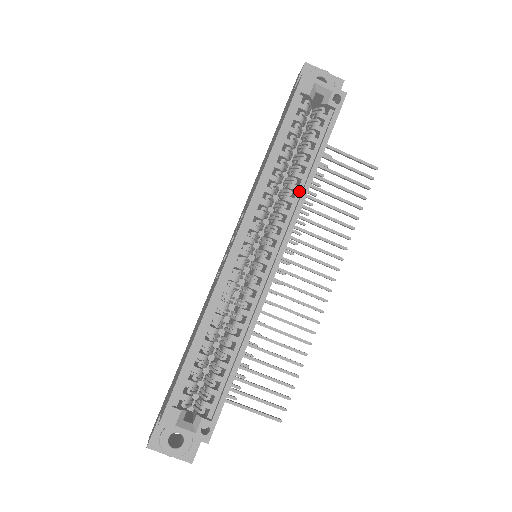
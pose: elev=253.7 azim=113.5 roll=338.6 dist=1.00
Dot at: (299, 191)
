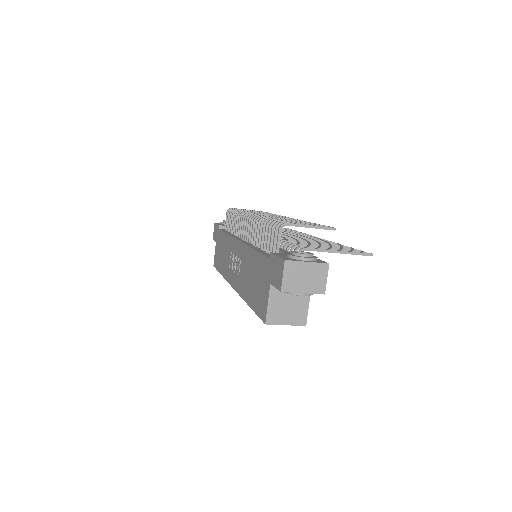
Dot at: occluded
